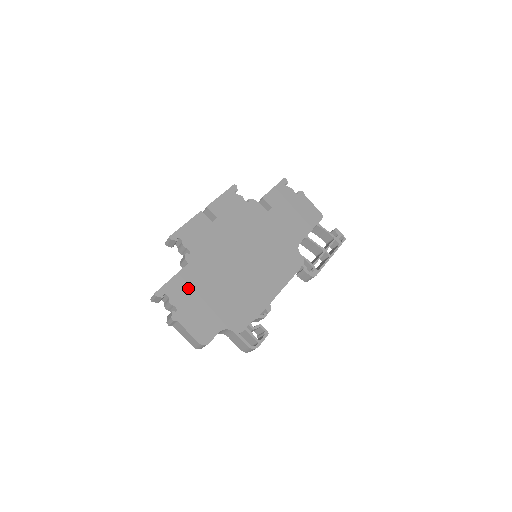
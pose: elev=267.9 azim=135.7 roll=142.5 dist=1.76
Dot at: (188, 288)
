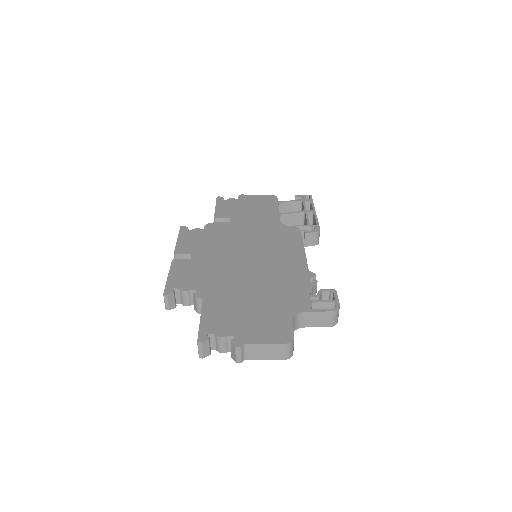
Dot at: (224, 314)
